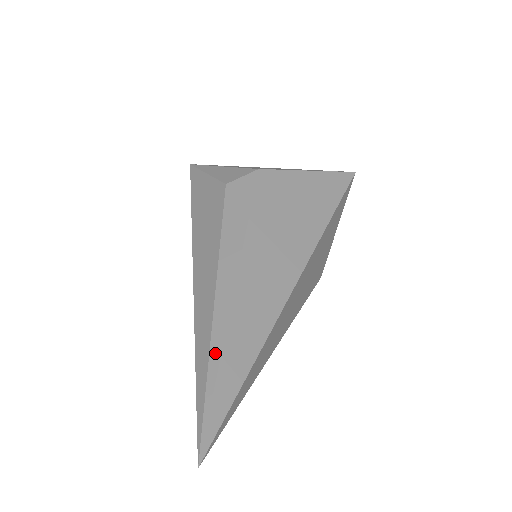
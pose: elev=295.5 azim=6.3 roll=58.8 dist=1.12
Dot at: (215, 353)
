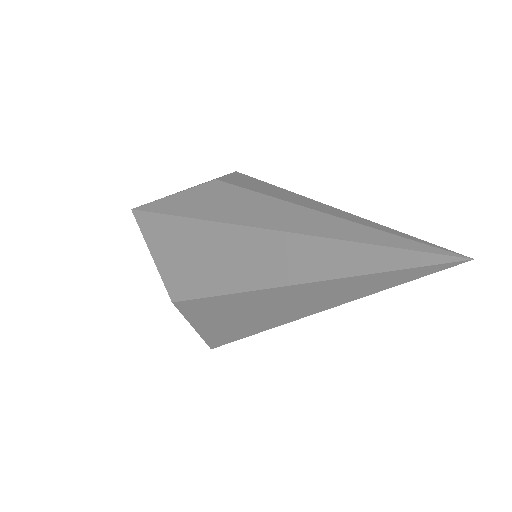
Dot at: (361, 221)
